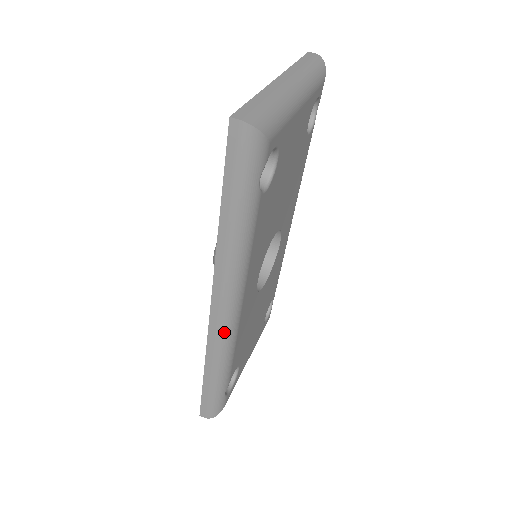
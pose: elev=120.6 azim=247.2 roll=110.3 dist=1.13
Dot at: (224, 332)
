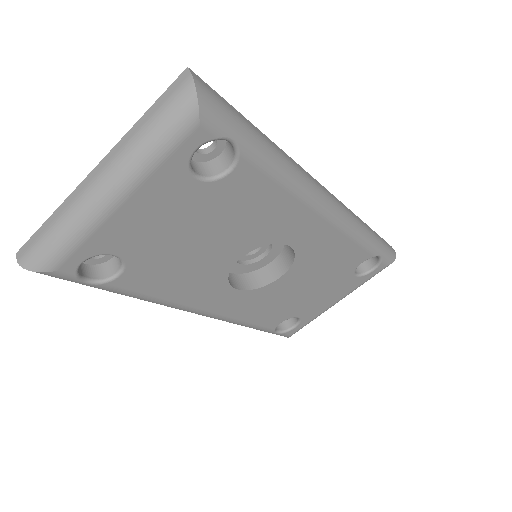
Dot at: occluded
